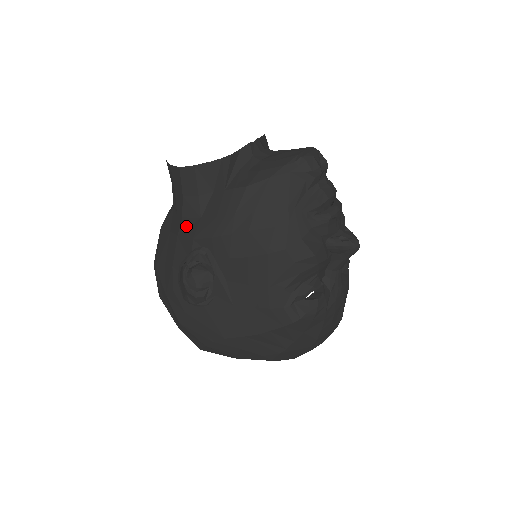
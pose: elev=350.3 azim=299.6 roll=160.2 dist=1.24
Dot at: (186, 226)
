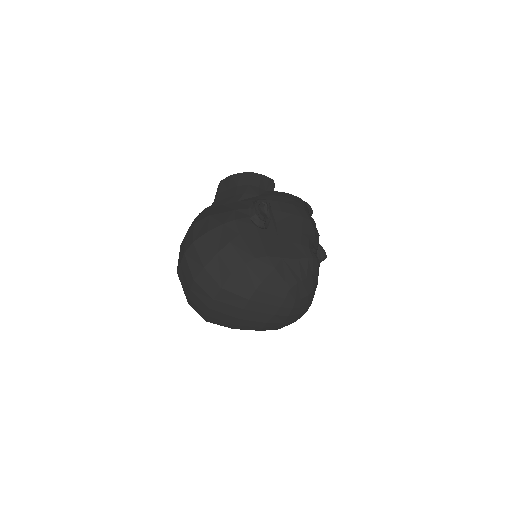
Dot at: (246, 198)
